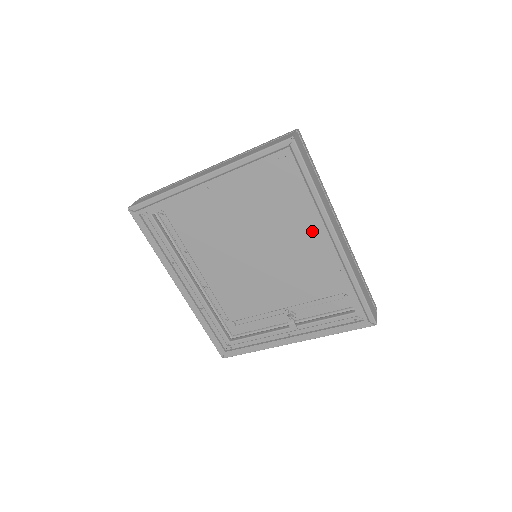
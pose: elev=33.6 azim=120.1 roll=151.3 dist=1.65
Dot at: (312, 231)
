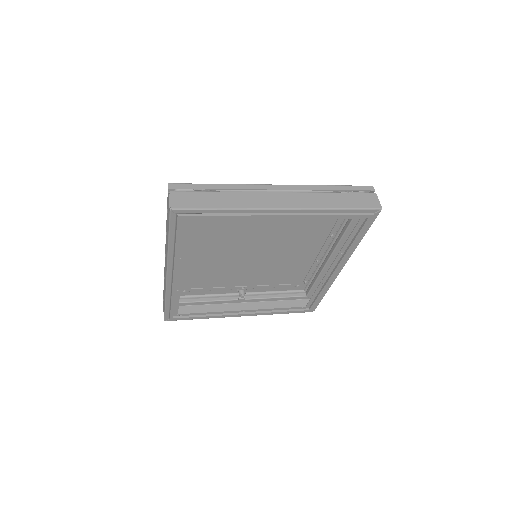
Dot at: (314, 247)
